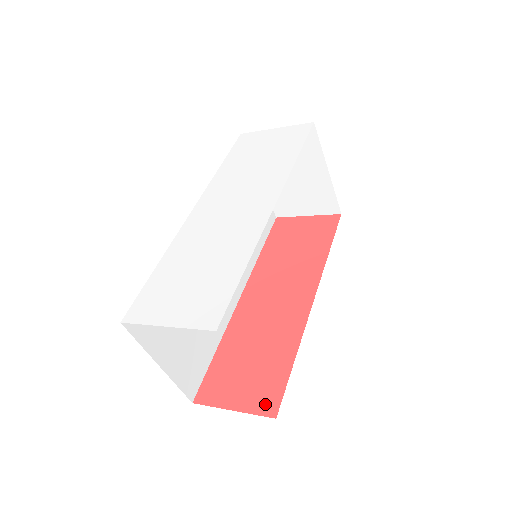
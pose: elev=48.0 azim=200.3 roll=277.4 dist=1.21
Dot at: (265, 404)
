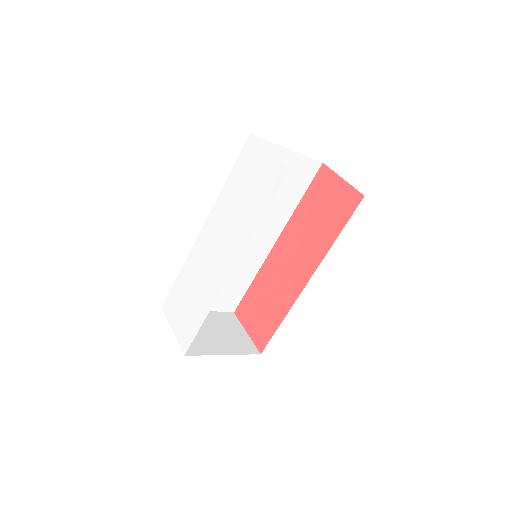
Dot at: (259, 341)
